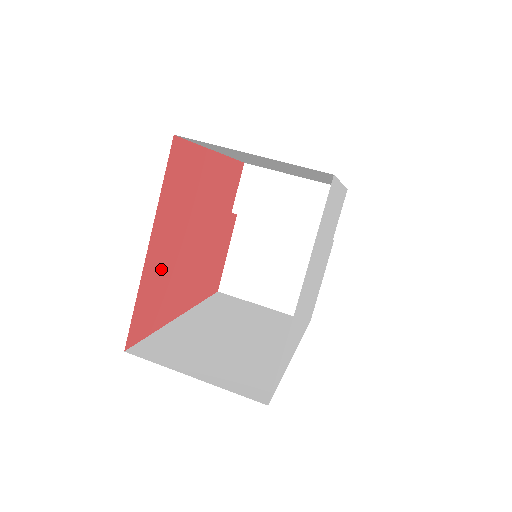
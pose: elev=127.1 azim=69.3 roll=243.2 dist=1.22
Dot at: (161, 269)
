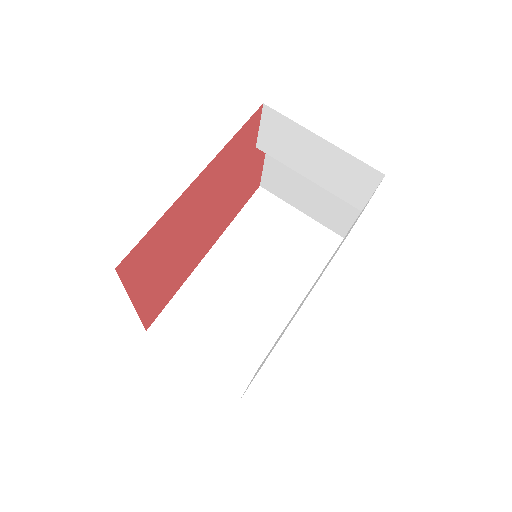
Dot at: (160, 285)
